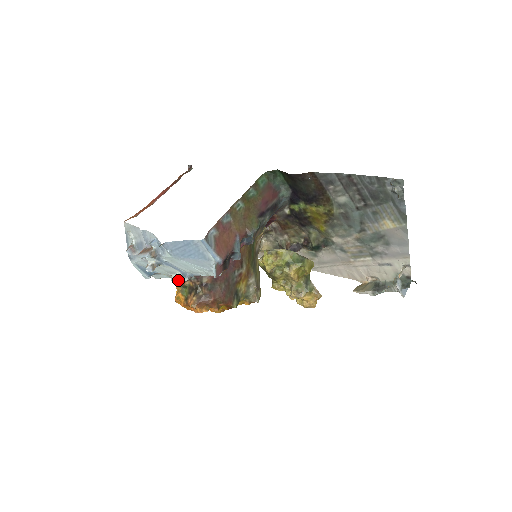
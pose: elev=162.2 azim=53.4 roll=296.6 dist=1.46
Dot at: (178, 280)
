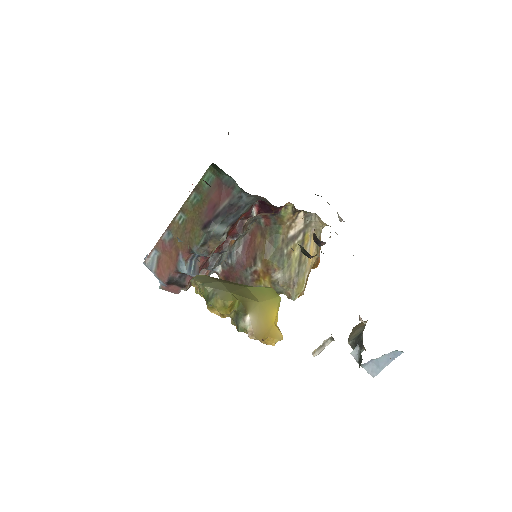
Dot at: occluded
